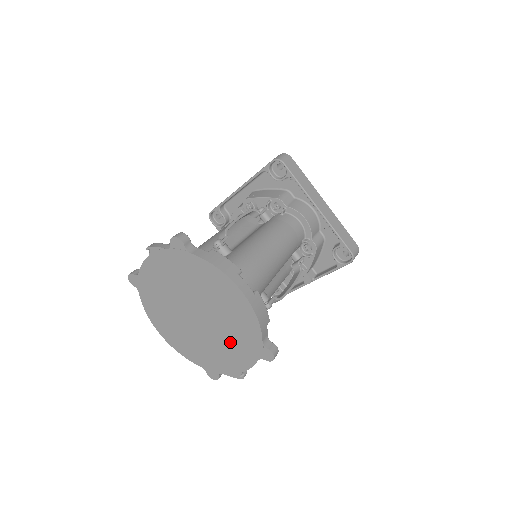
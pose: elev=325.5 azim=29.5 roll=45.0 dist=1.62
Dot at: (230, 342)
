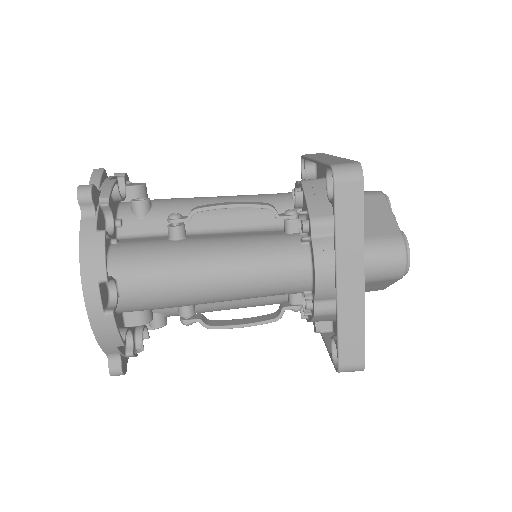
Dot at: occluded
